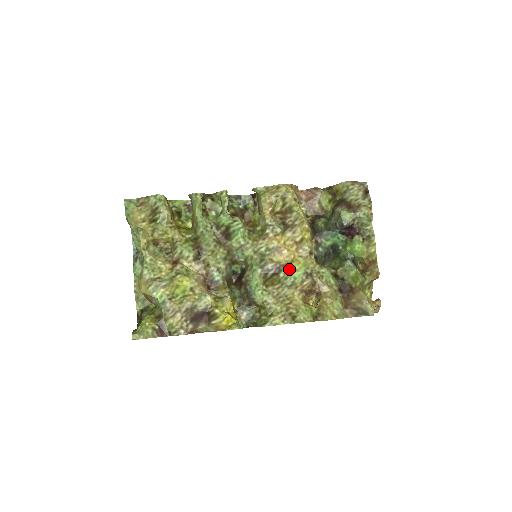
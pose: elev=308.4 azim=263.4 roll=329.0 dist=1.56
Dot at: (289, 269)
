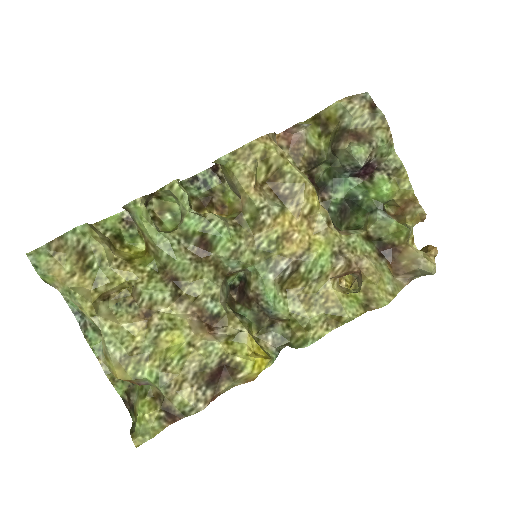
Dot at: (311, 258)
